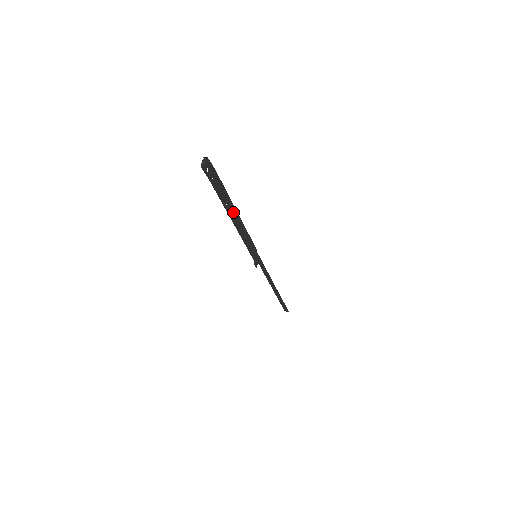
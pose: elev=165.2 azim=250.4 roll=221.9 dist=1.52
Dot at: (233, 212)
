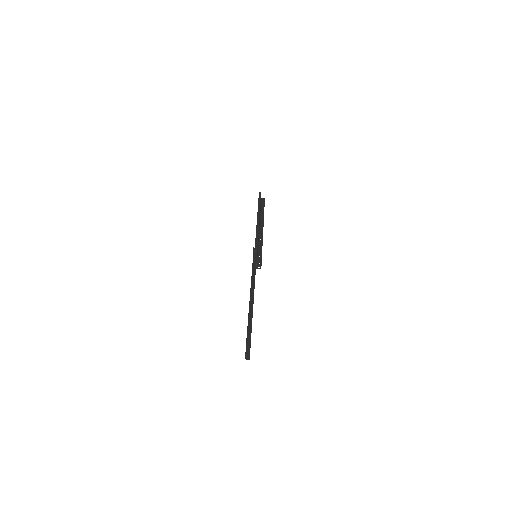
Dot at: (250, 296)
